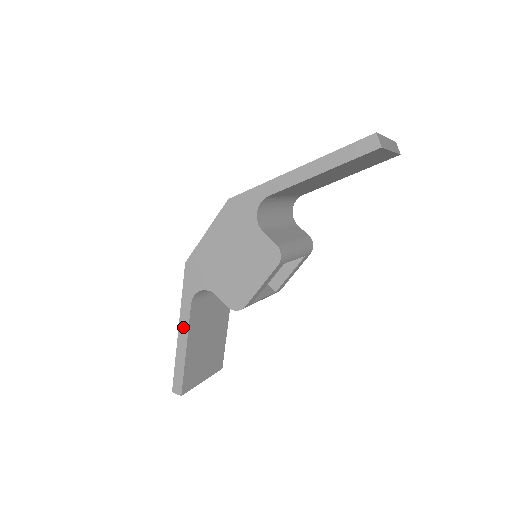
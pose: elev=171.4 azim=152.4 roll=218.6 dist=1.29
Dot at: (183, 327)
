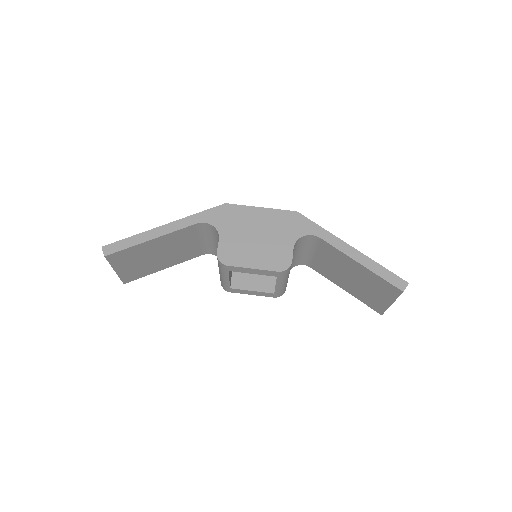
Dot at: (171, 227)
